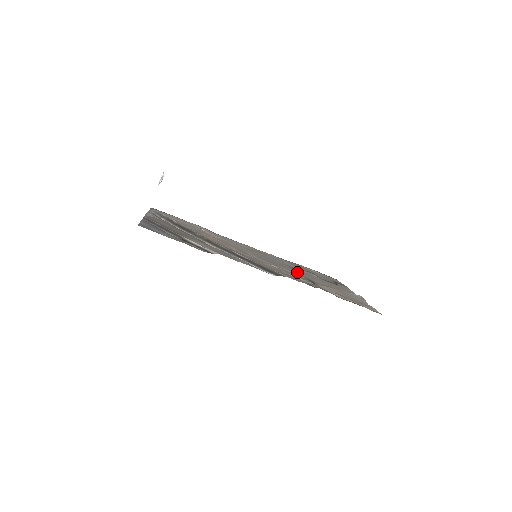
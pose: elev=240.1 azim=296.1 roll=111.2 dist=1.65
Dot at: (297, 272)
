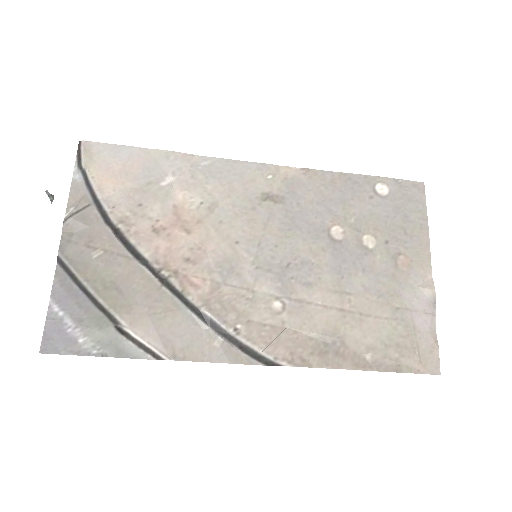
Dot at: (324, 276)
